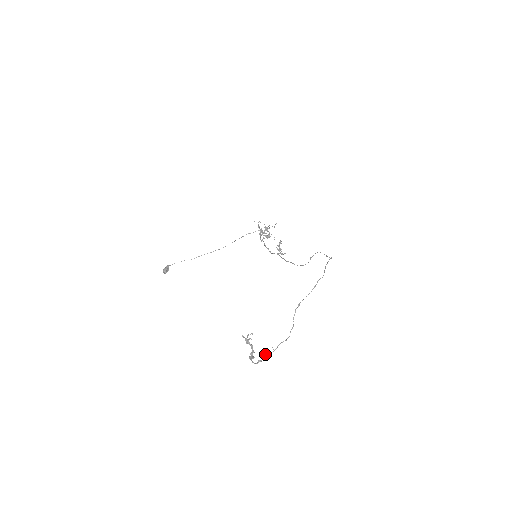
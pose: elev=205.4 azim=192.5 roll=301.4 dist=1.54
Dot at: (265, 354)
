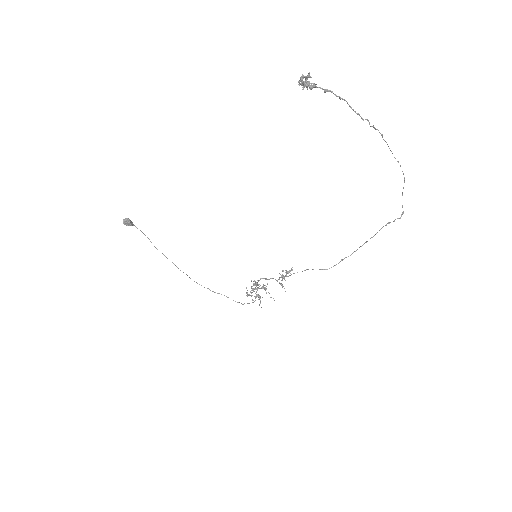
Dot at: (325, 90)
